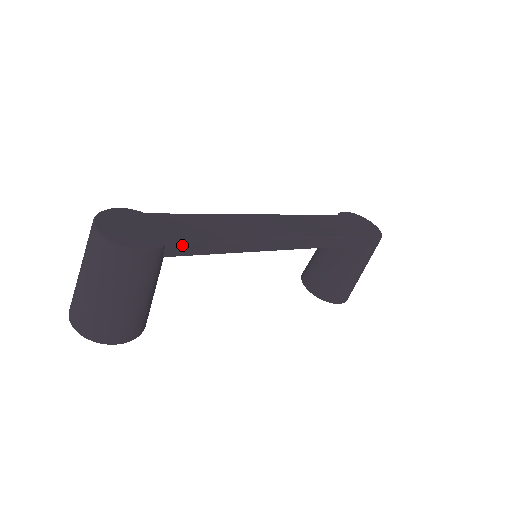
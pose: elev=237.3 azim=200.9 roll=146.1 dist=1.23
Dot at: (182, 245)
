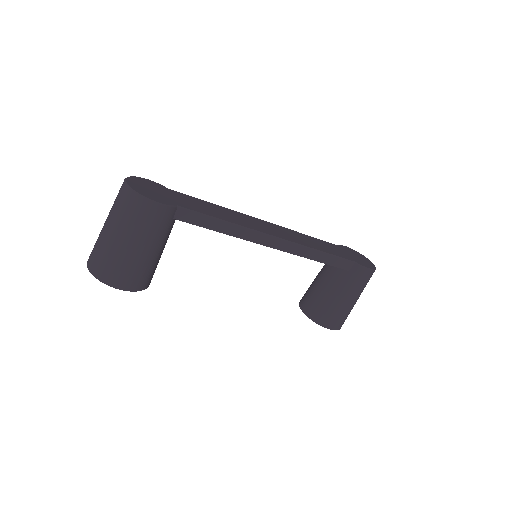
Dot at: (191, 213)
